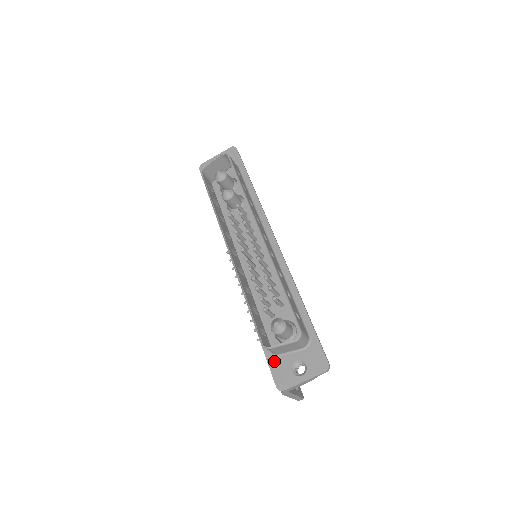
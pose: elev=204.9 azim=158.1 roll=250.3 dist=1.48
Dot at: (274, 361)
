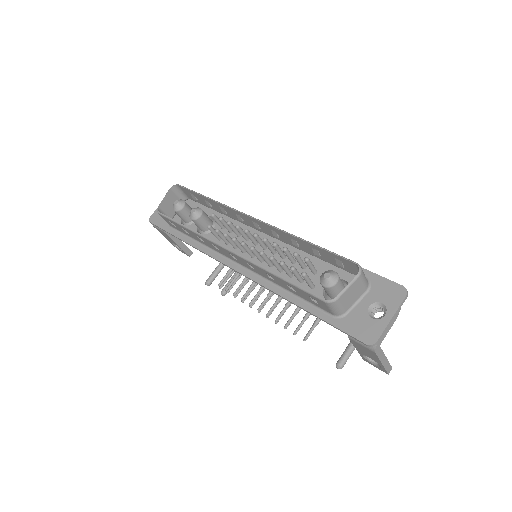
Dot at: (345, 322)
